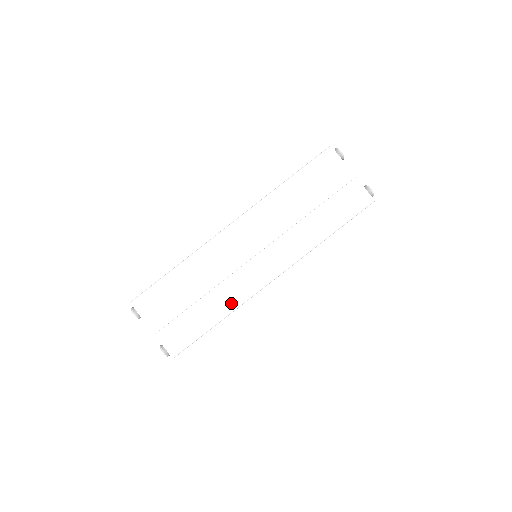
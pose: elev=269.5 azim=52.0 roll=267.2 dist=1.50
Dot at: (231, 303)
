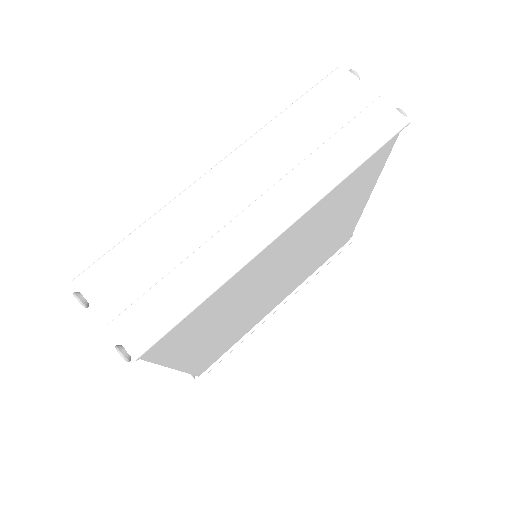
Dot at: (222, 269)
